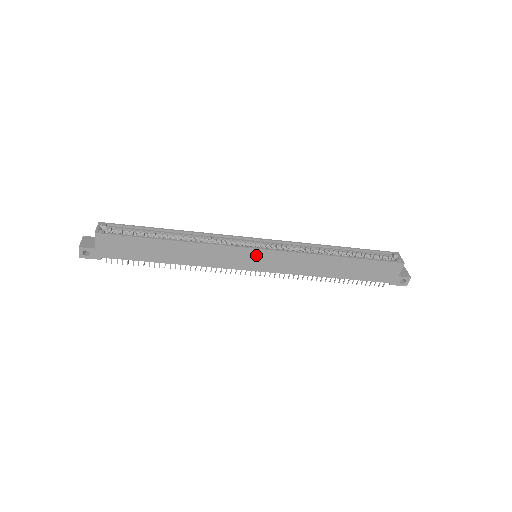
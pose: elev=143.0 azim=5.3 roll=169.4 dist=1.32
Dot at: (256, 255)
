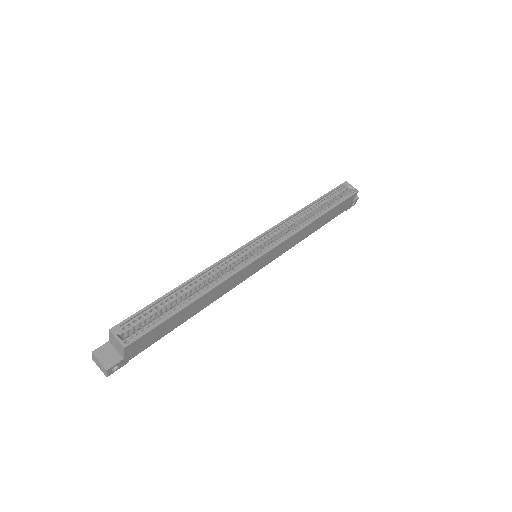
Dot at: (263, 258)
